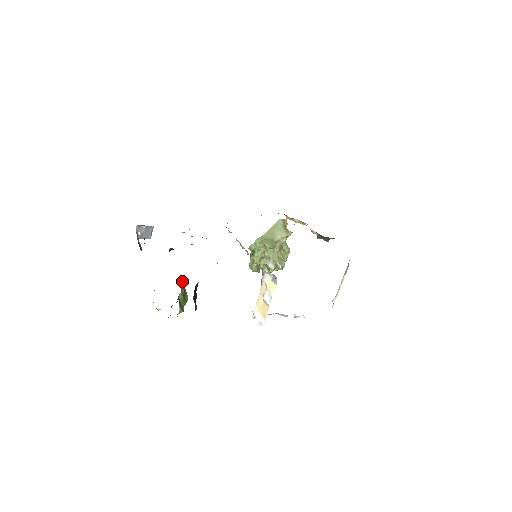
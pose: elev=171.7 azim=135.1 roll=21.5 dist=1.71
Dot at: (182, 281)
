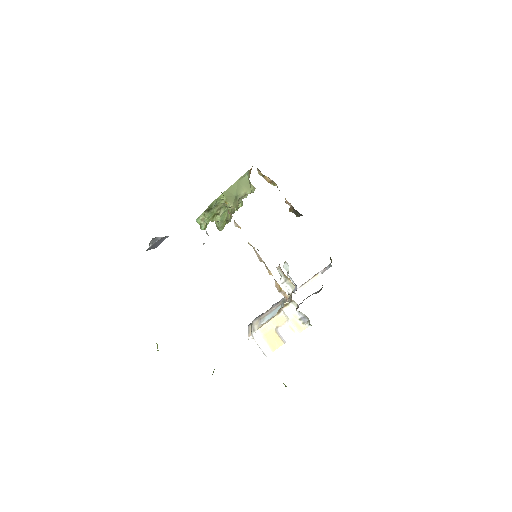
Dot at: occluded
